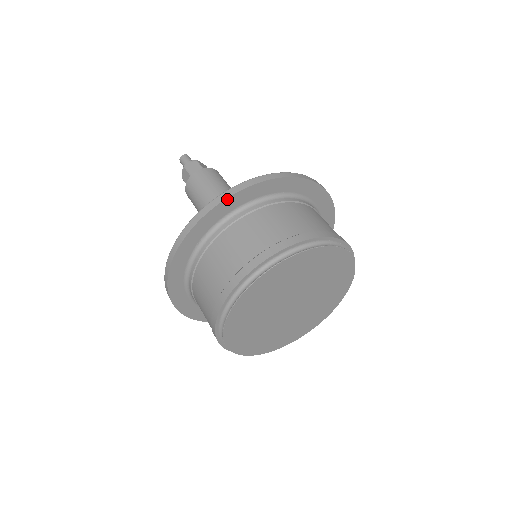
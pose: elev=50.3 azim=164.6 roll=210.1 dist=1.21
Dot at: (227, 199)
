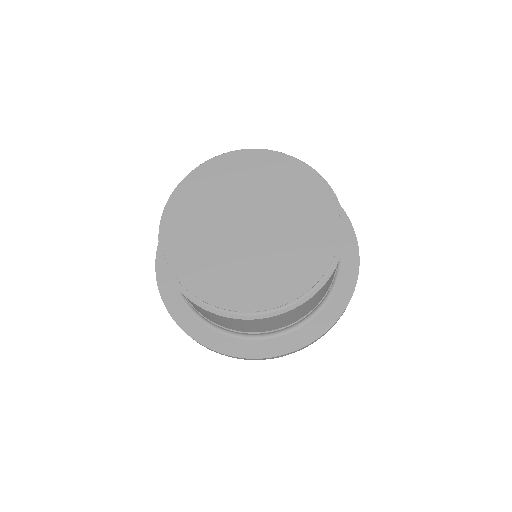
Dot at: occluded
